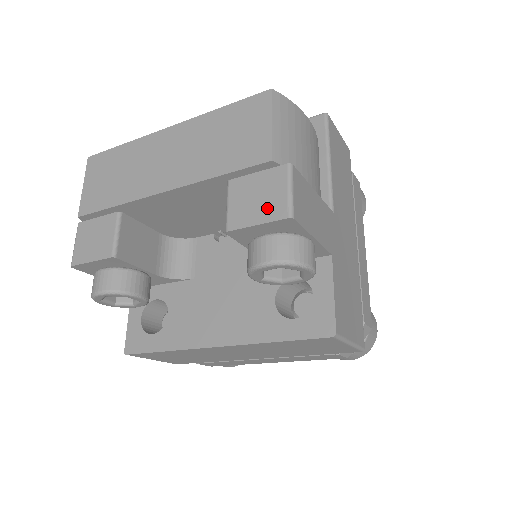
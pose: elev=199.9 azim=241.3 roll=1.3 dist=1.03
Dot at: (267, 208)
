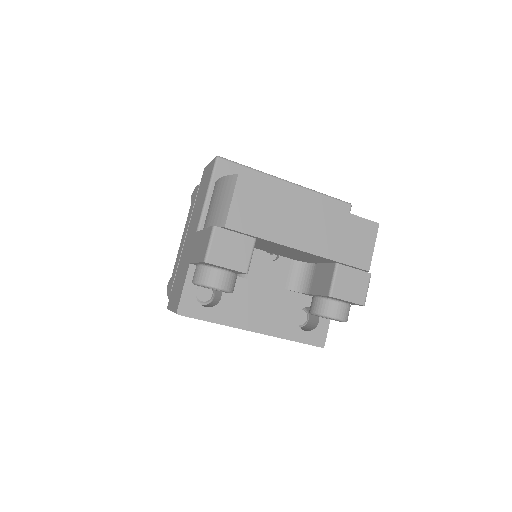
Dot at: (355, 294)
